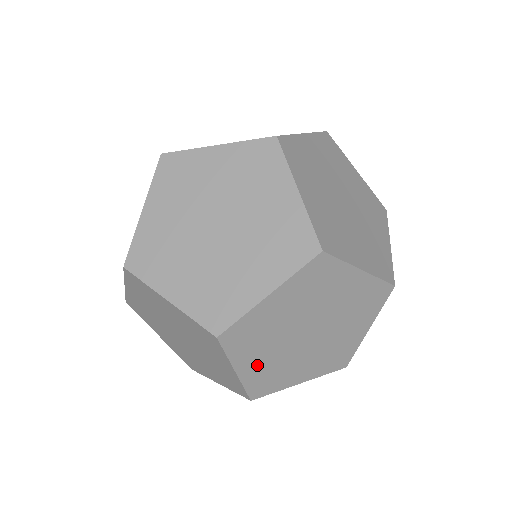
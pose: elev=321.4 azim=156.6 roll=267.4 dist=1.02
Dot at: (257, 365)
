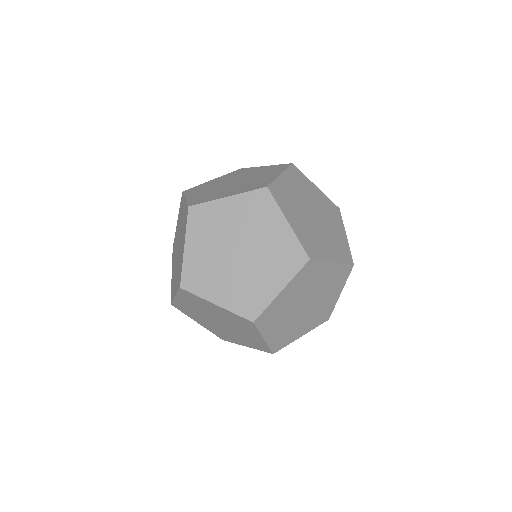
Dot at: (186, 304)
